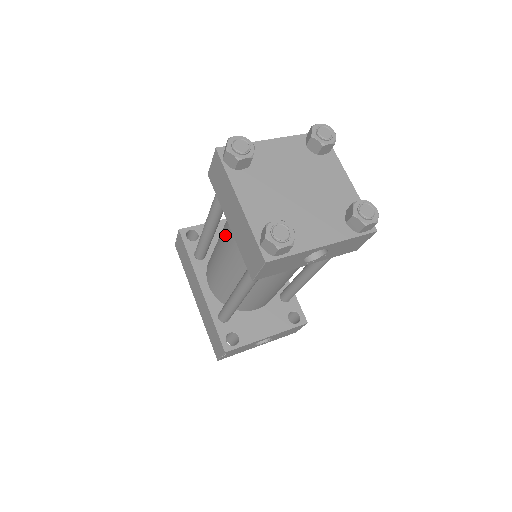
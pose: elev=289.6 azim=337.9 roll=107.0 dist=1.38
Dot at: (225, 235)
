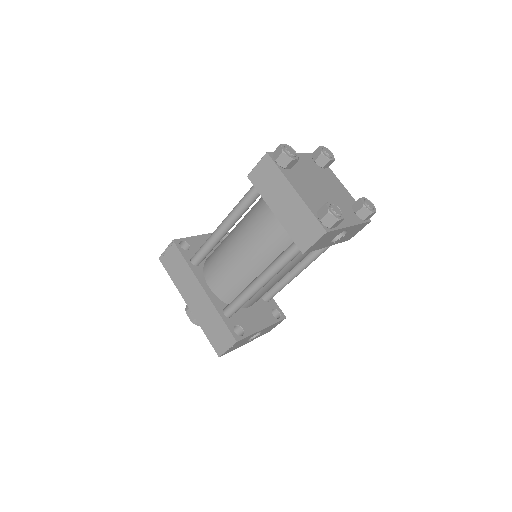
Dot at: (251, 230)
